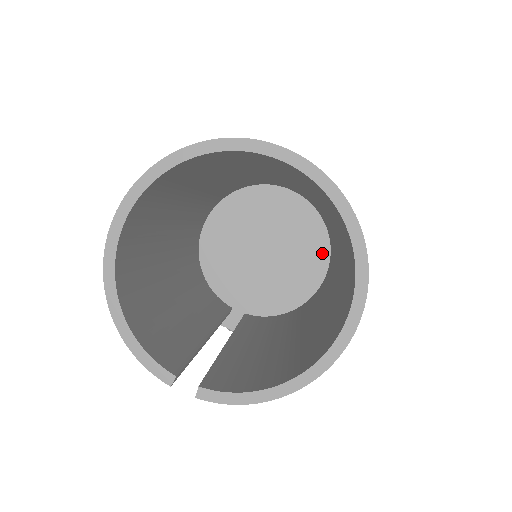
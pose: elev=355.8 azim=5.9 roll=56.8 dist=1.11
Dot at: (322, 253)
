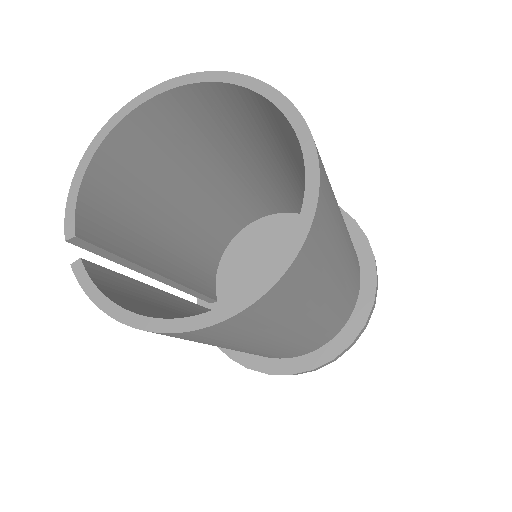
Dot at: occluded
